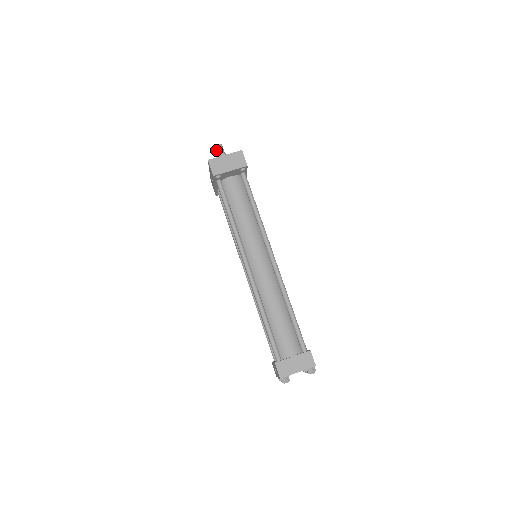
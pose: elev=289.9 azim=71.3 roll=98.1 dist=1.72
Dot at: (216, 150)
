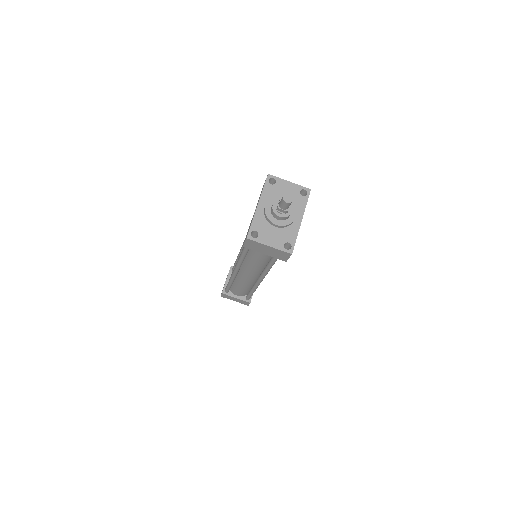
Dot at: (281, 200)
